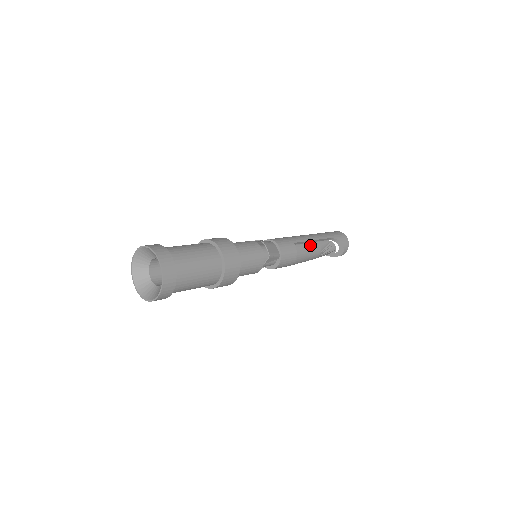
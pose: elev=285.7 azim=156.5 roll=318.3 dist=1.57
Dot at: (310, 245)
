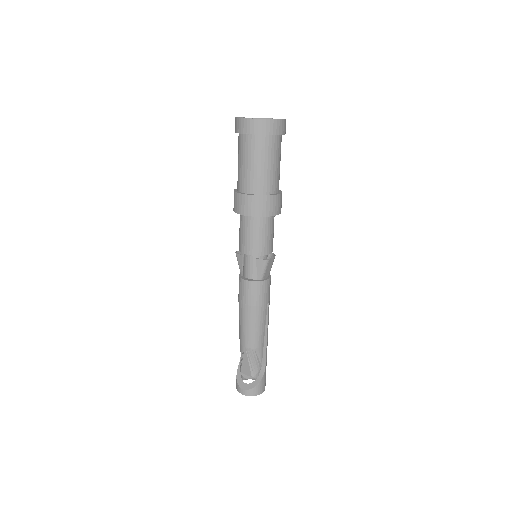
Dot at: (264, 328)
